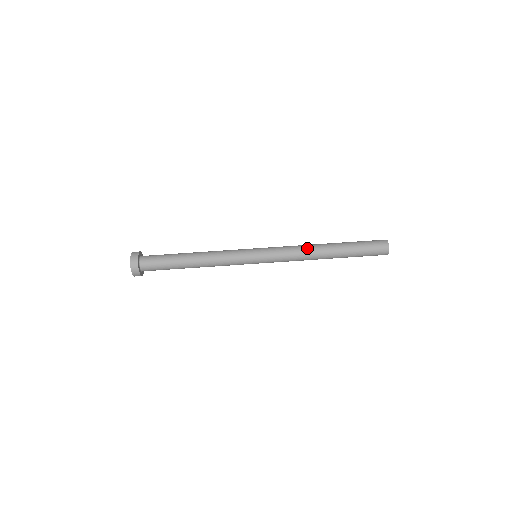
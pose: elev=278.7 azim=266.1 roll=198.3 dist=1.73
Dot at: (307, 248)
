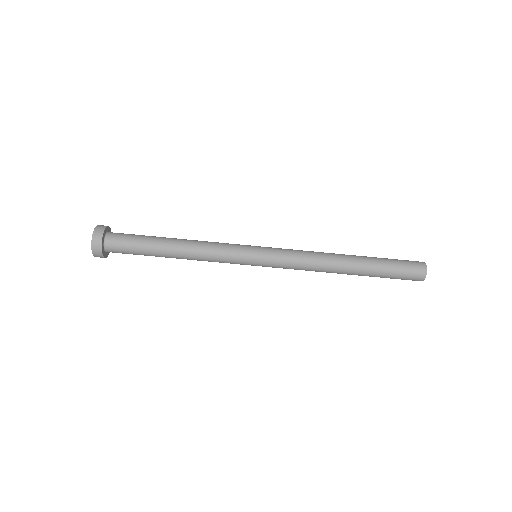
Dot at: (323, 254)
